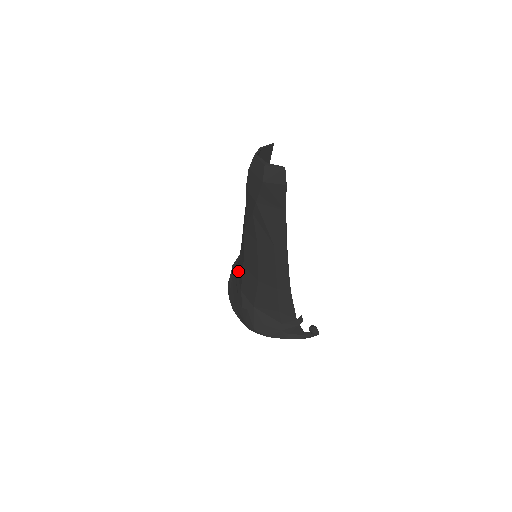
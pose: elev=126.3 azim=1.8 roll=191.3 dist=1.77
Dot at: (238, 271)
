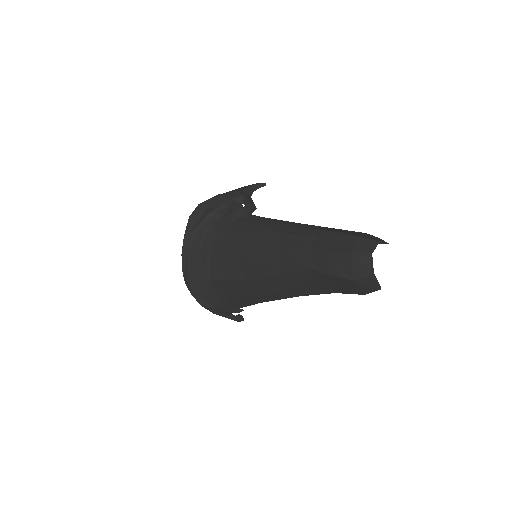
Dot at: (219, 235)
